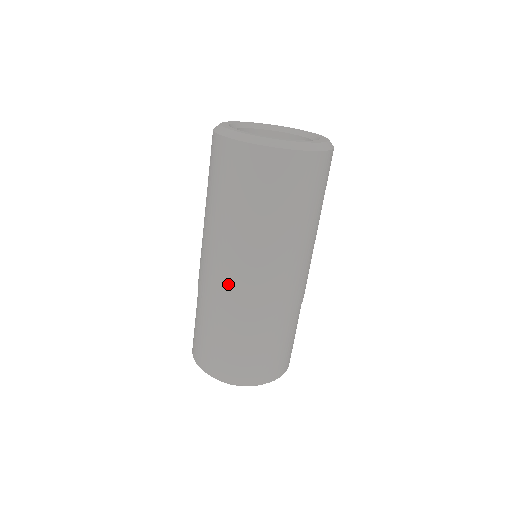
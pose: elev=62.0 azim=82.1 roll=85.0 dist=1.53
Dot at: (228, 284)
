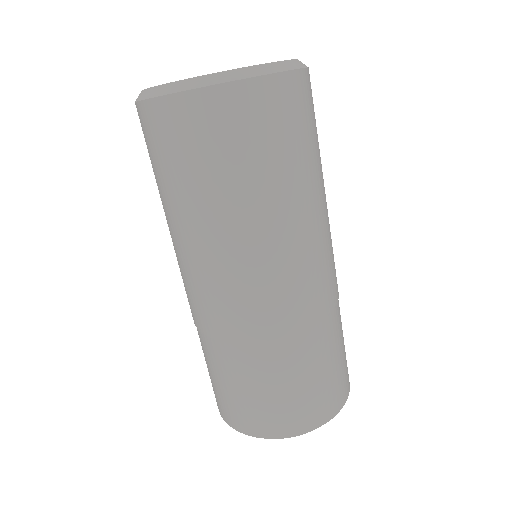
Dot at: (211, 304)
